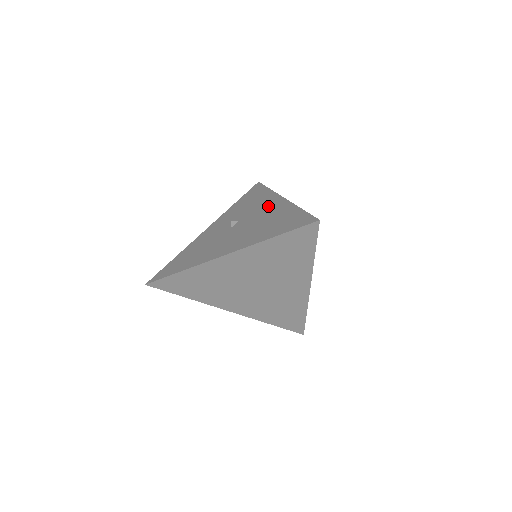
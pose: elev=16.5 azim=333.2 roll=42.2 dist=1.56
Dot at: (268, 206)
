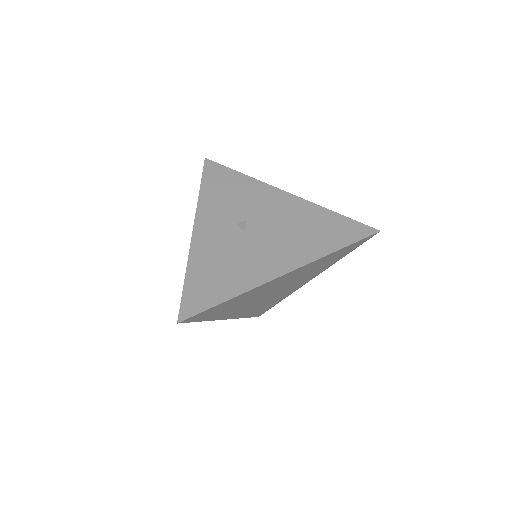
Dot at: (276, 203)
